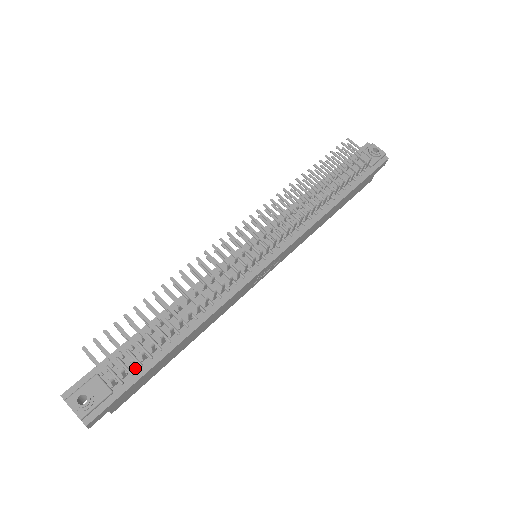
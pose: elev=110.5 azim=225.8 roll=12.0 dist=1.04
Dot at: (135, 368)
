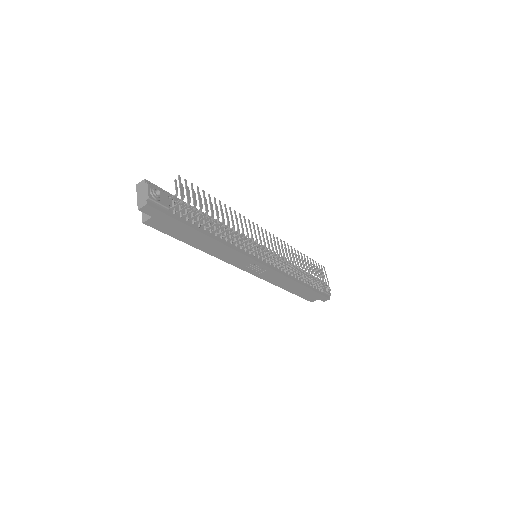
Dot at: (184, 216)
